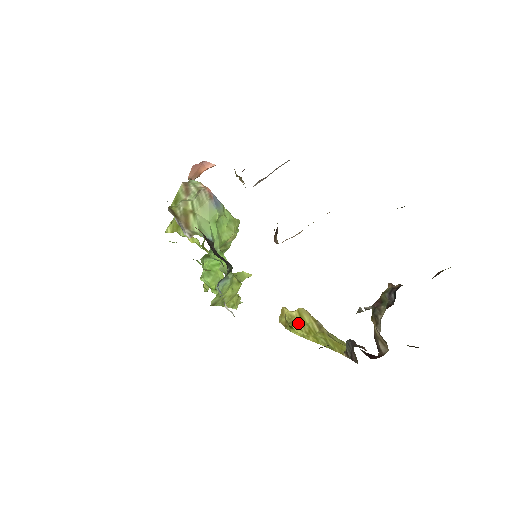
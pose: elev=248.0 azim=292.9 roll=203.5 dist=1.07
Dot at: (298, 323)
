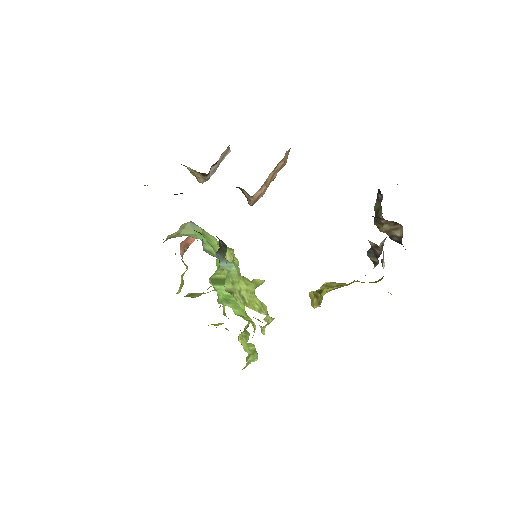
Dot at: (326, 288)
